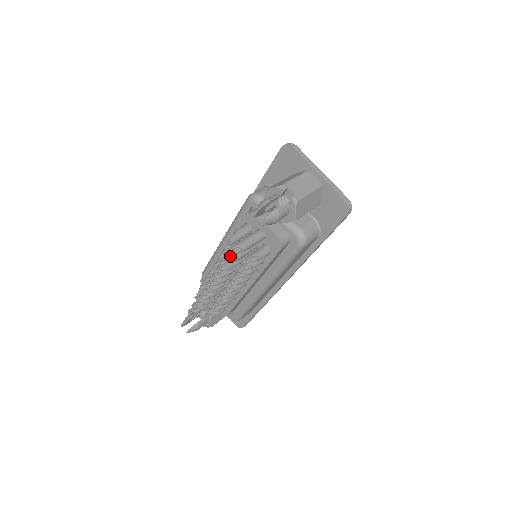
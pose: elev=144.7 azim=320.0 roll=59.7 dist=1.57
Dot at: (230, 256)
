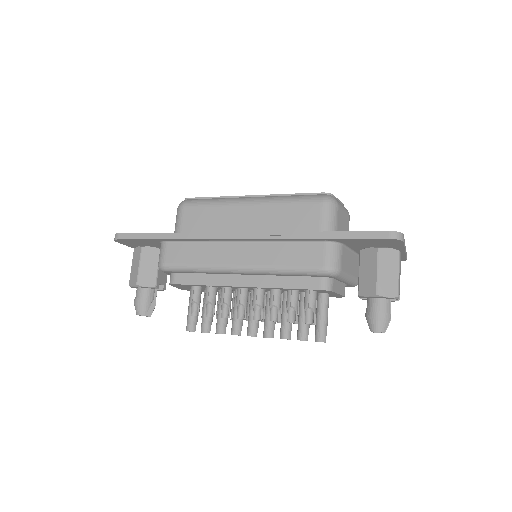
Dot at: occluded
